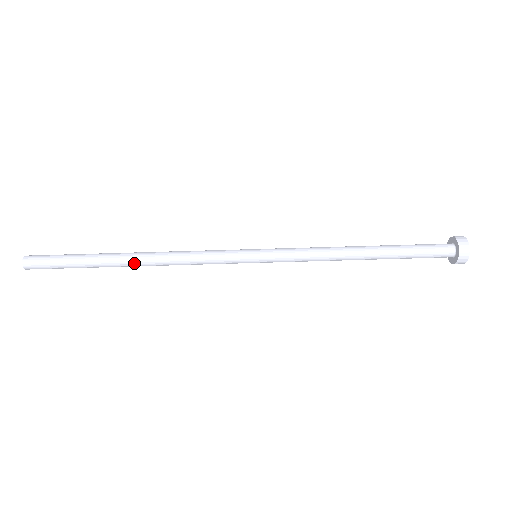
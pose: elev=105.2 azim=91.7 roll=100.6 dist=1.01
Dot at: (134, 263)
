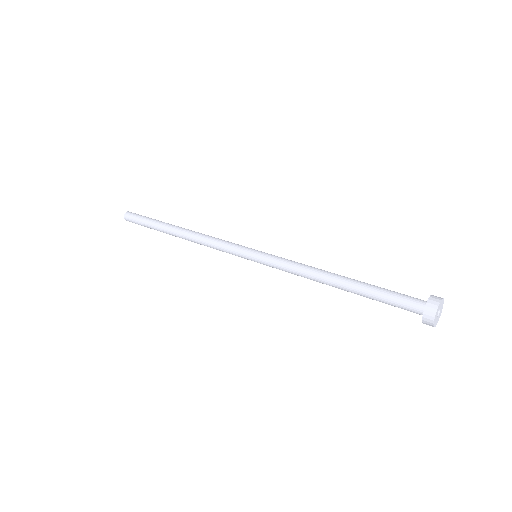
Dot at: (180, 229)
